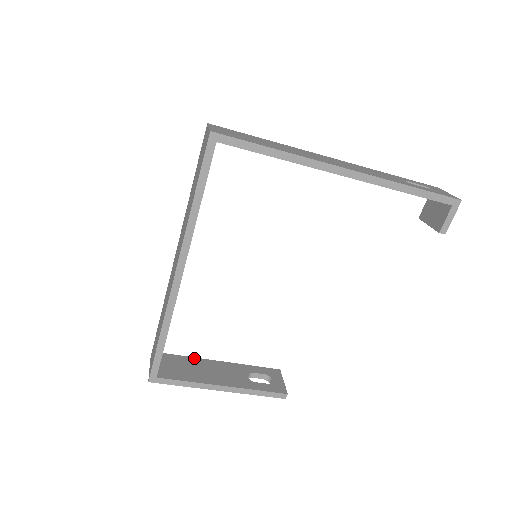
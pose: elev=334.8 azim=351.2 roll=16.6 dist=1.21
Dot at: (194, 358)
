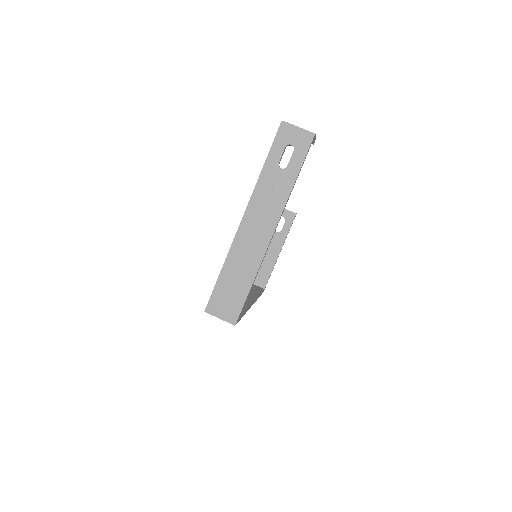
Dot at: occluded
